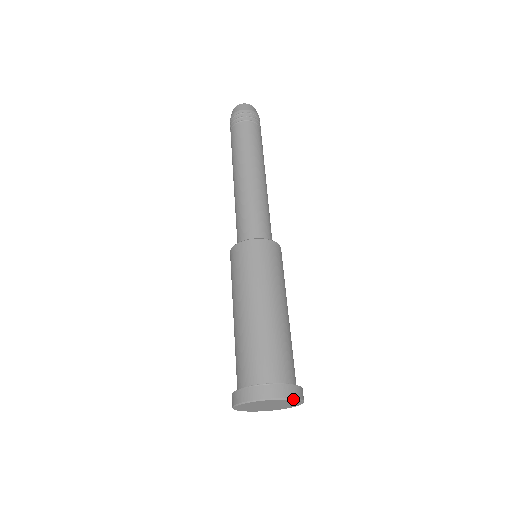
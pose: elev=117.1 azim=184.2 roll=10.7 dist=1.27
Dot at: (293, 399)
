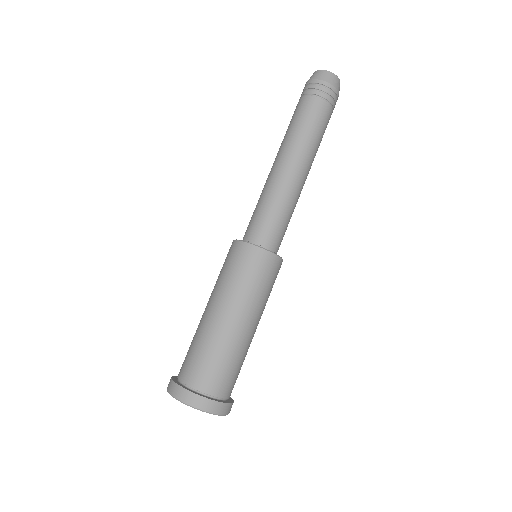
Dot at: occluded
